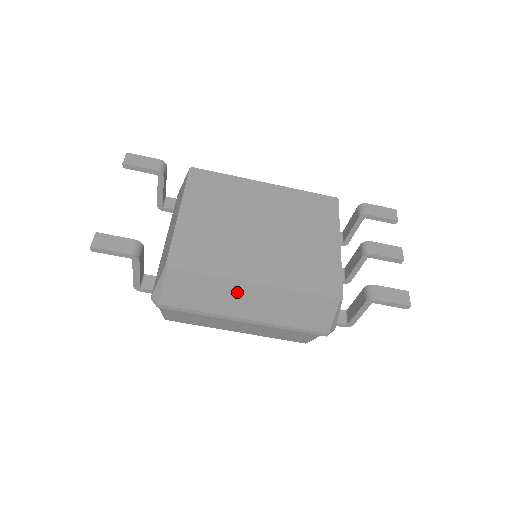
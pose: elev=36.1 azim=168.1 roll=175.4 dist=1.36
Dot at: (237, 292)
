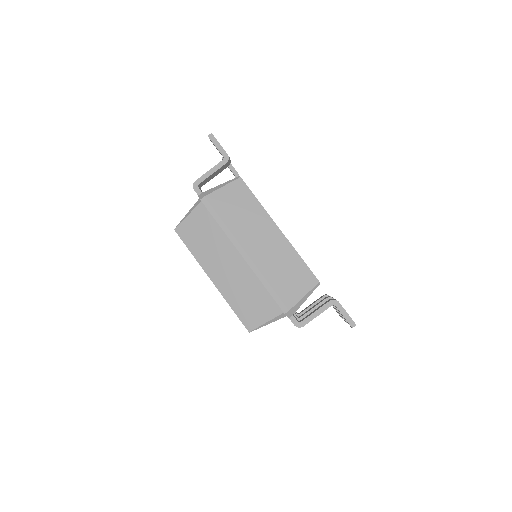
Dot at: (262, 226)
